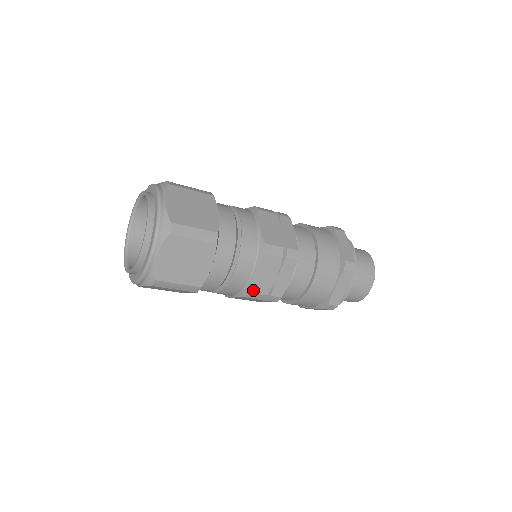
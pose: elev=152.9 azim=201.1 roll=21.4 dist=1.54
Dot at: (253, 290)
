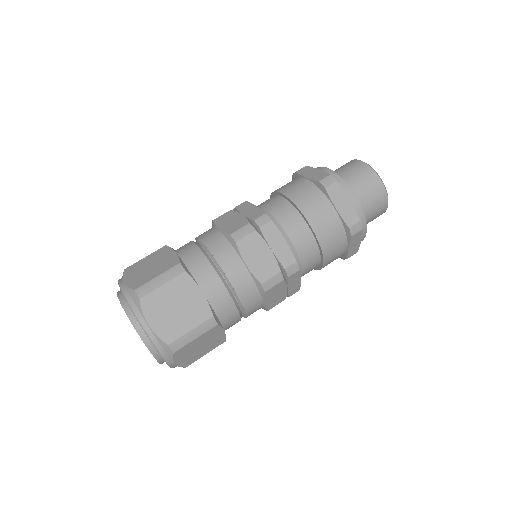
Dot at: (263, 279)
